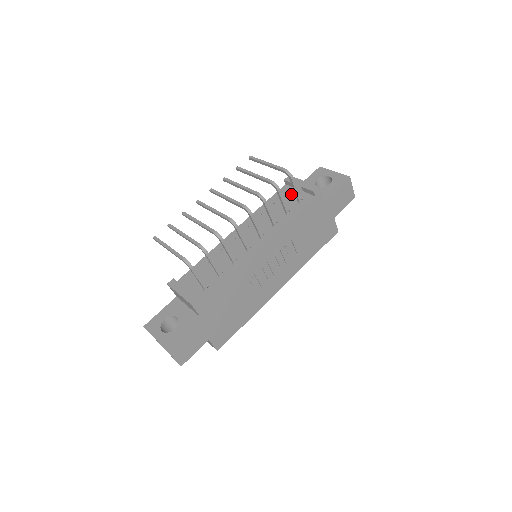
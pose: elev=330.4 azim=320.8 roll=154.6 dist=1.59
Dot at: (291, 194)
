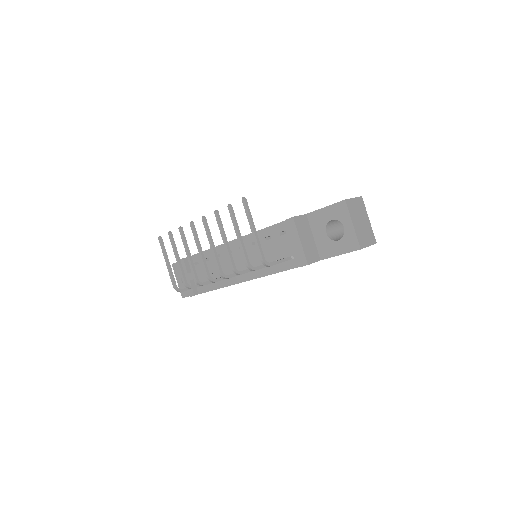
Dot at: (283, 250)
